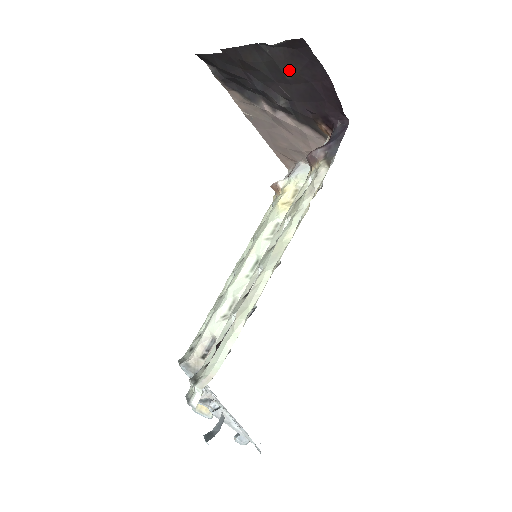
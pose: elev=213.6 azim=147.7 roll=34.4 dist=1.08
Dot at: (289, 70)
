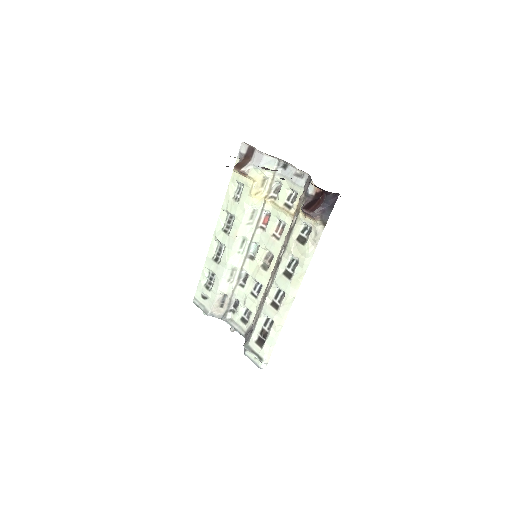
Dot at: occluded
